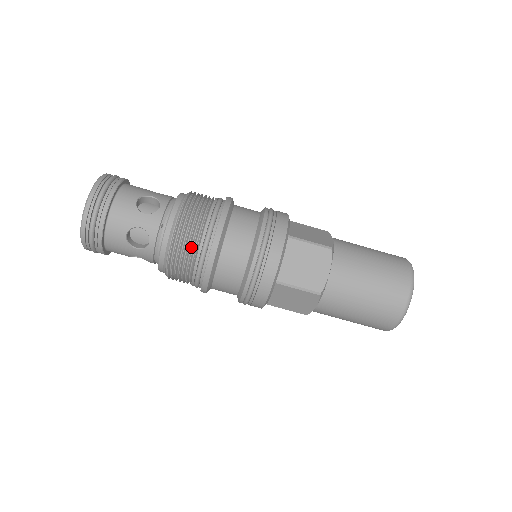
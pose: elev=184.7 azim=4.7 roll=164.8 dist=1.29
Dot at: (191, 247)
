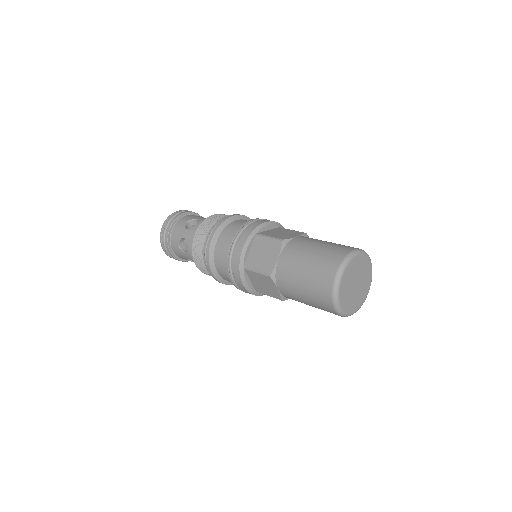
Dot at: (201, 247)
